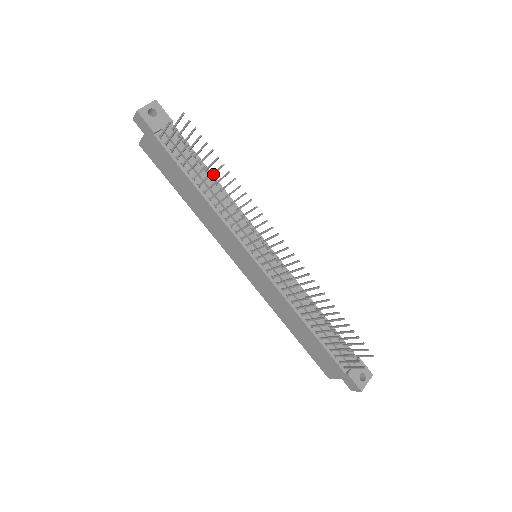
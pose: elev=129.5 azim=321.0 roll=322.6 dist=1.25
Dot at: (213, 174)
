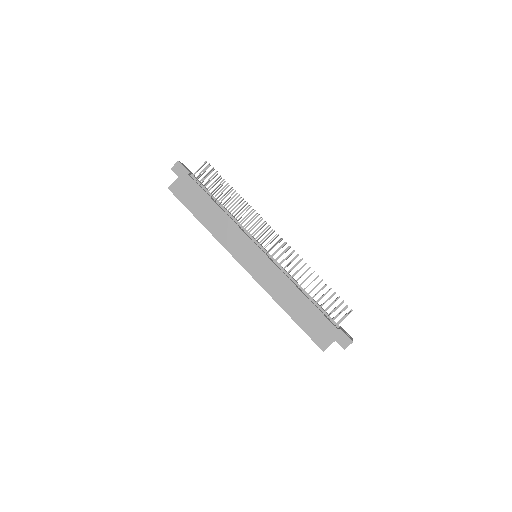
Dot at: (225, 202)
